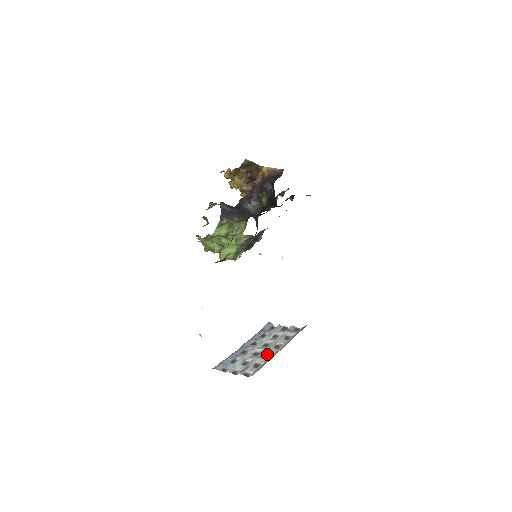
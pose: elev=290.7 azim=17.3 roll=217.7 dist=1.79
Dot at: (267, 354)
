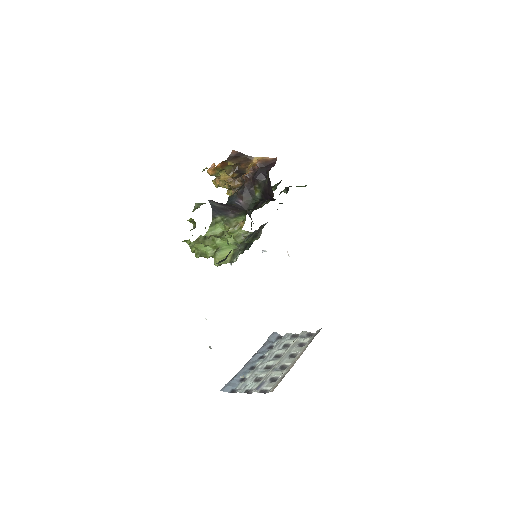
Dot at: (283, 365)
